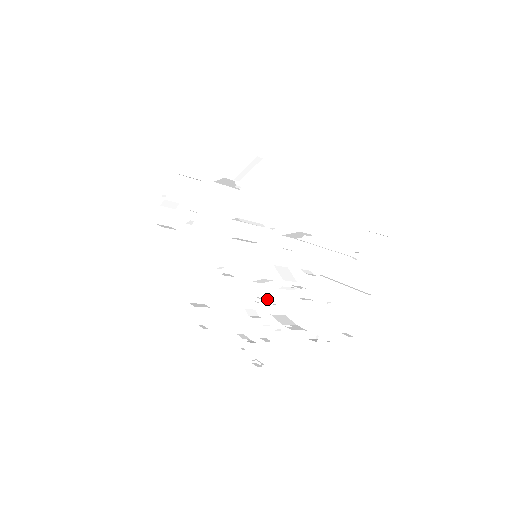
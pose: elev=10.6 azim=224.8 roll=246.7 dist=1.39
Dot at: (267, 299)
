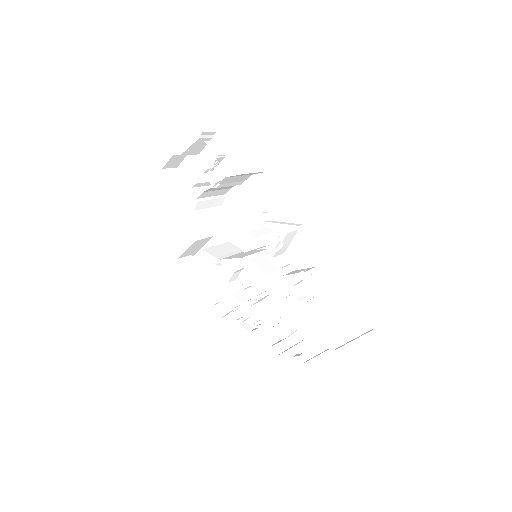
Dot at: (251, 284)
